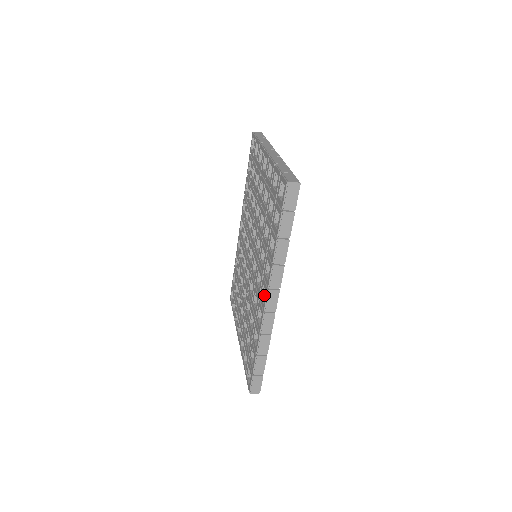
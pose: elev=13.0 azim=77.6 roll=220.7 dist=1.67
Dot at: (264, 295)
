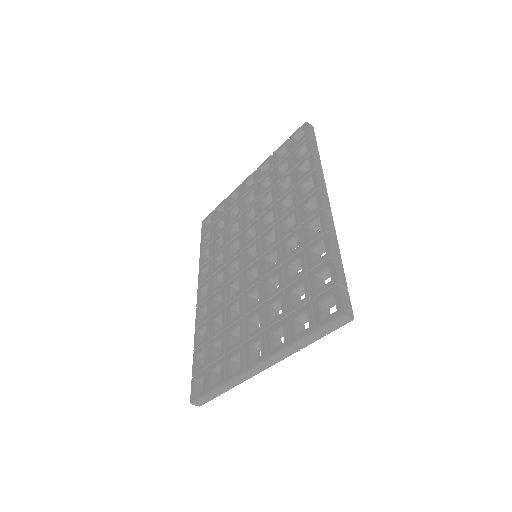
Dot at: (307, 217)
